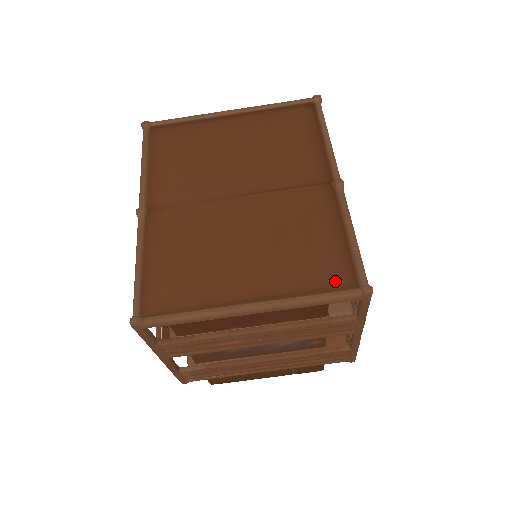
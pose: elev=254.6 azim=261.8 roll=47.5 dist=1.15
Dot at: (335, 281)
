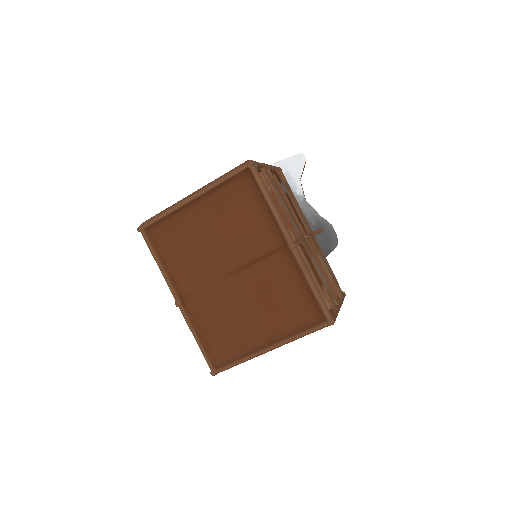
Dot at: (311, 320)
